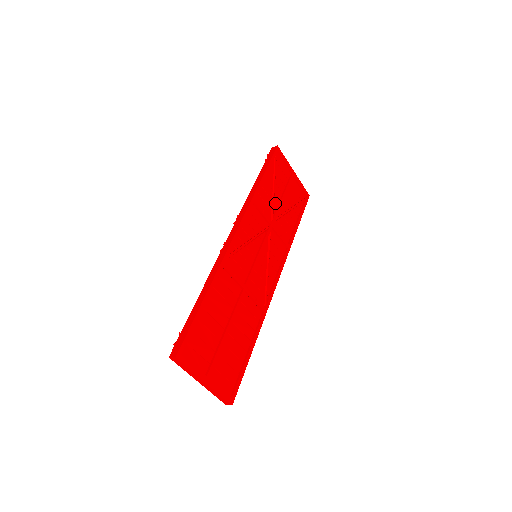
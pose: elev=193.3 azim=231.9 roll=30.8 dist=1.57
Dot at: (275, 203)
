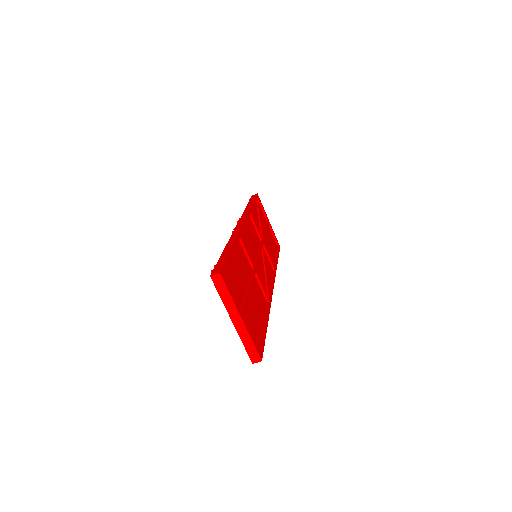
Dot at: occluded
